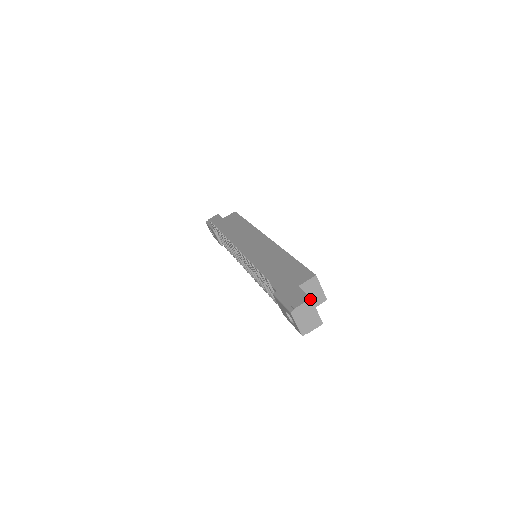
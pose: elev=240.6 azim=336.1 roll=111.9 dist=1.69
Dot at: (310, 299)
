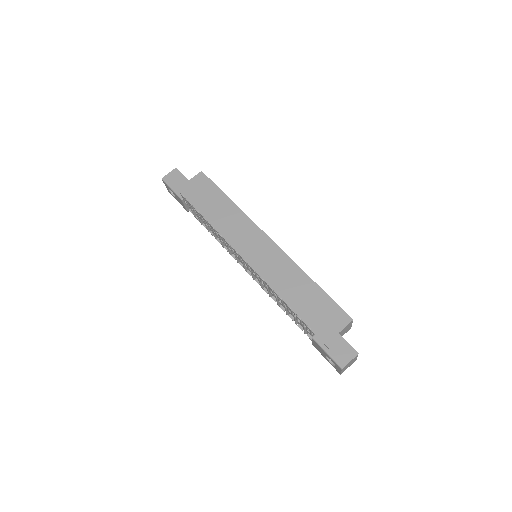
Dot at: occluded
